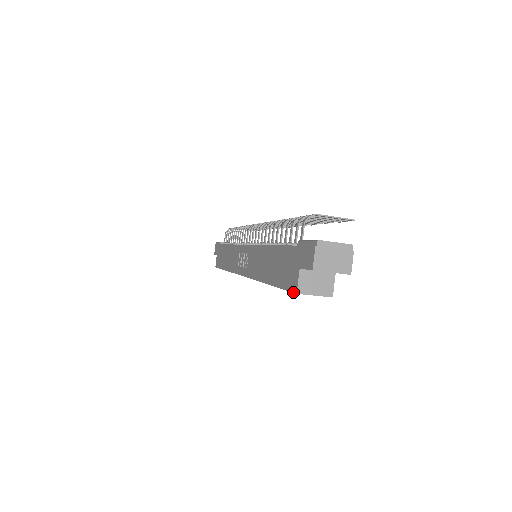
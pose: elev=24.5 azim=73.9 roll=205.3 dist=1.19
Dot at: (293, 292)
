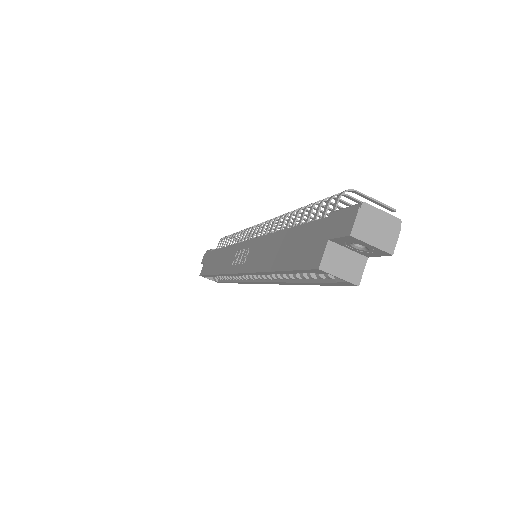
Dot at: (313, 268)
